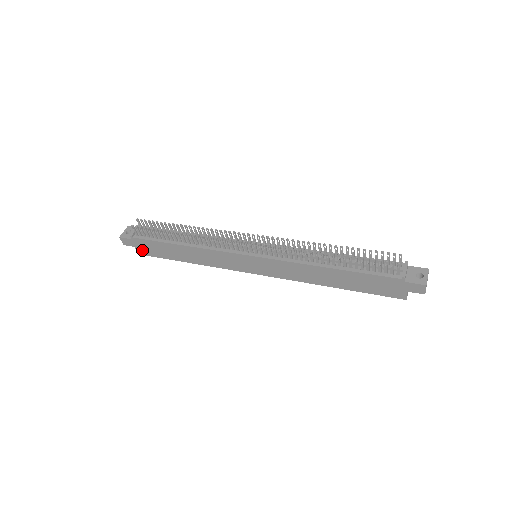
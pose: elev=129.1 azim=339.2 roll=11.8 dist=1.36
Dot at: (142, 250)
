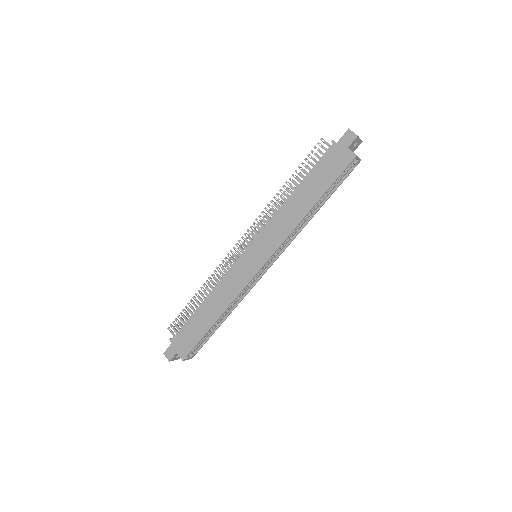
Dot at: (183, 350)
